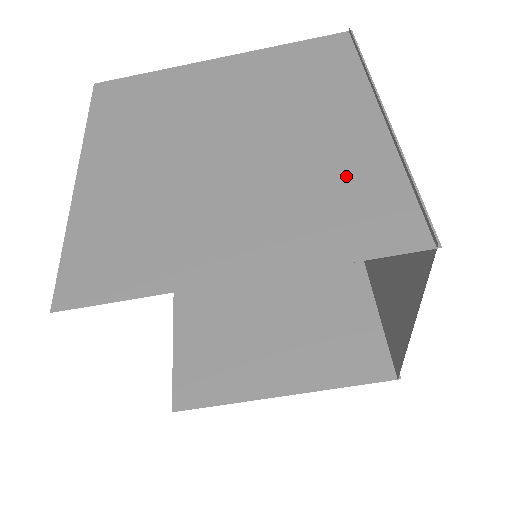
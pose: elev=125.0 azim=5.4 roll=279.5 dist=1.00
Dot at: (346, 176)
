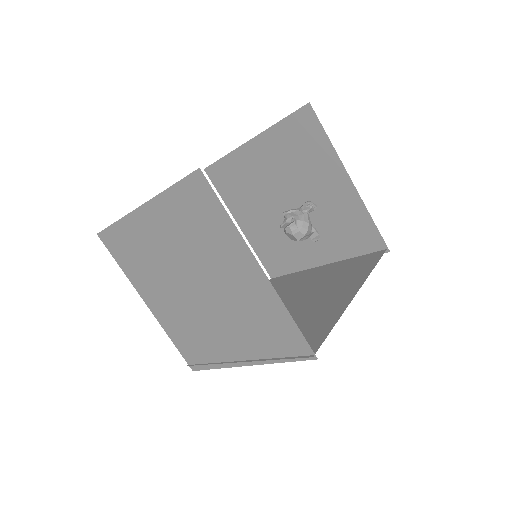
Dot at: (260, 314)
